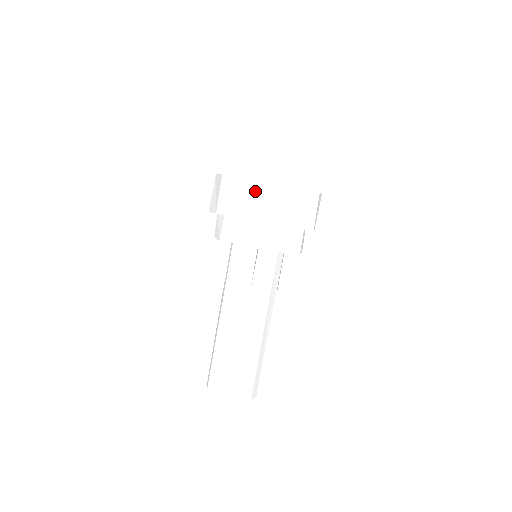
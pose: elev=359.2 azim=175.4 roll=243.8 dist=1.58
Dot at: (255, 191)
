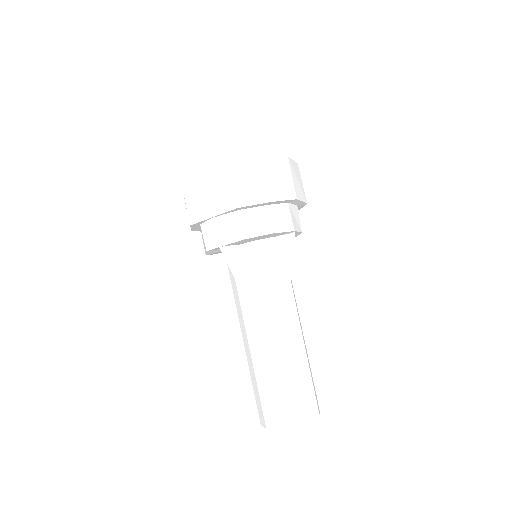
Dot at: (193, 192)
